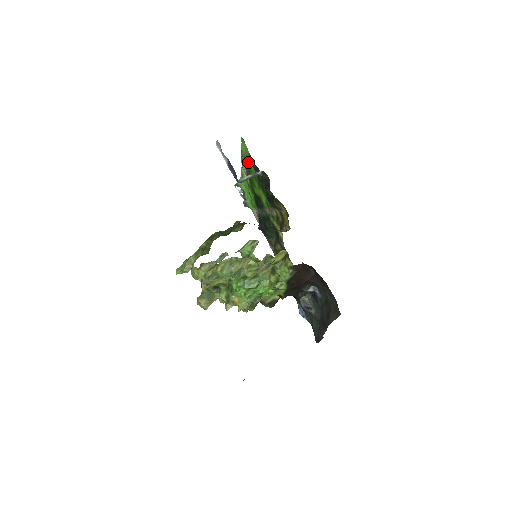
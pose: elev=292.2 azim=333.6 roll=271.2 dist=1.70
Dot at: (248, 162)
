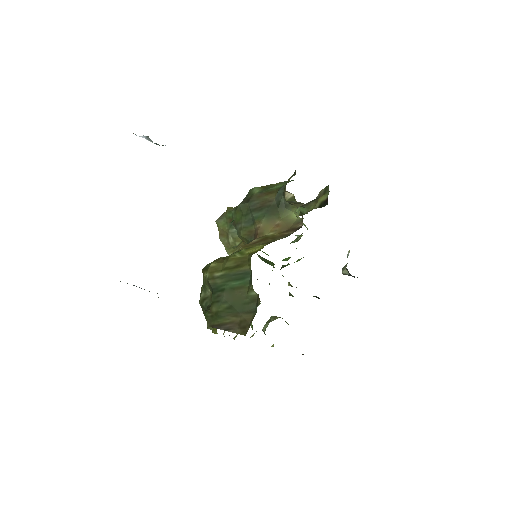
Dot at: occluded
